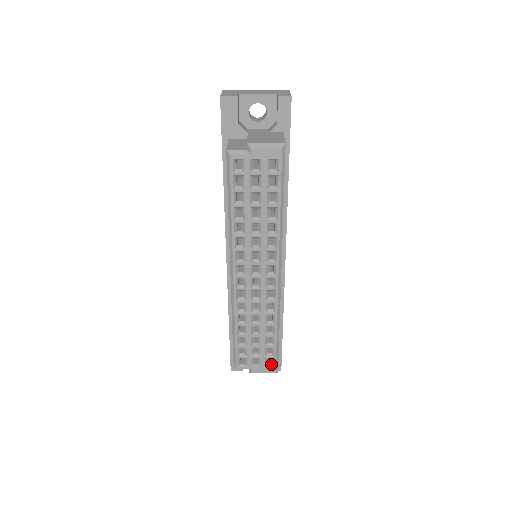
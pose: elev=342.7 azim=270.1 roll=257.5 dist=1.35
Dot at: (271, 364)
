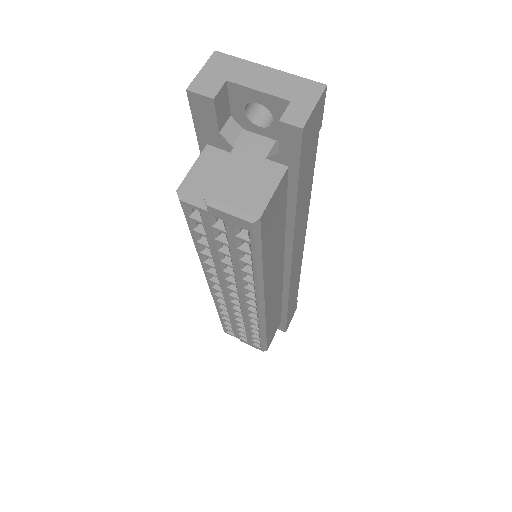
Dot at: (259, 345)
